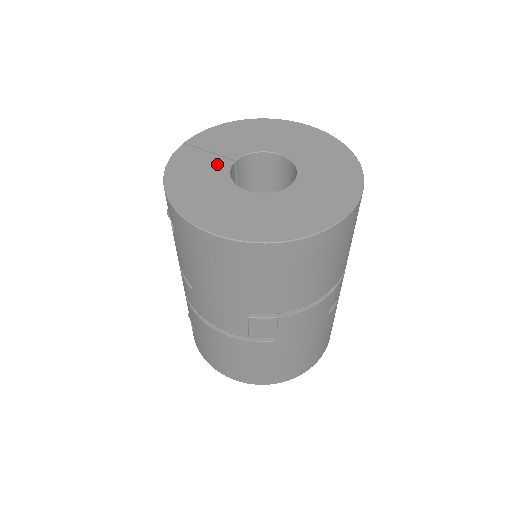
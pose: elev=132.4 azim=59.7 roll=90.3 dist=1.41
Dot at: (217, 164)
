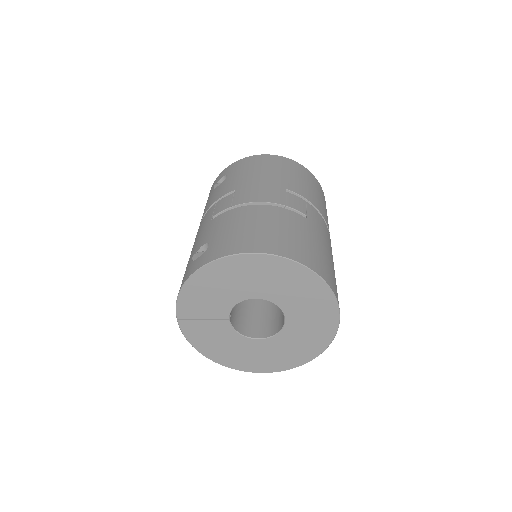
Dot at: occluded
